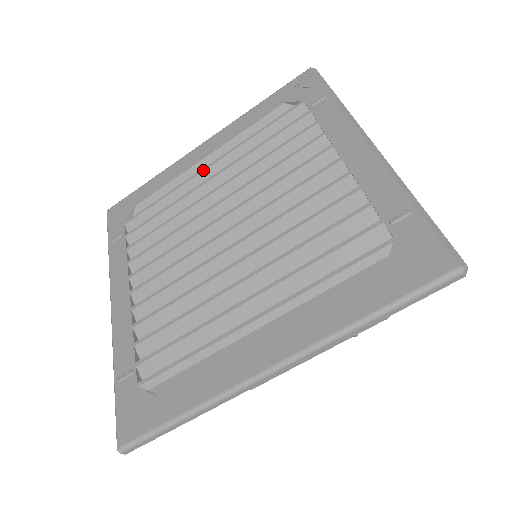
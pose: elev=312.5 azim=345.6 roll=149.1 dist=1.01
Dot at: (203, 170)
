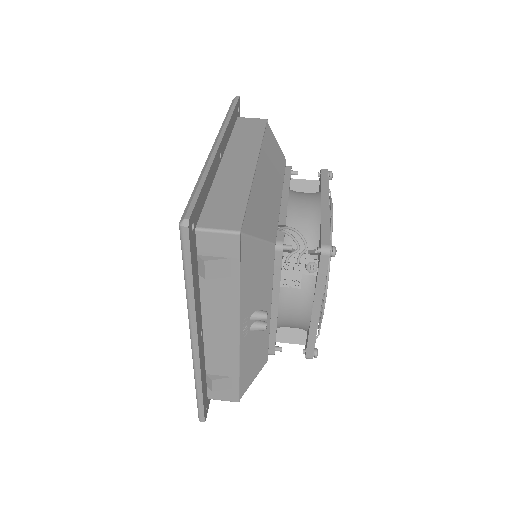
Dot at: occluded
